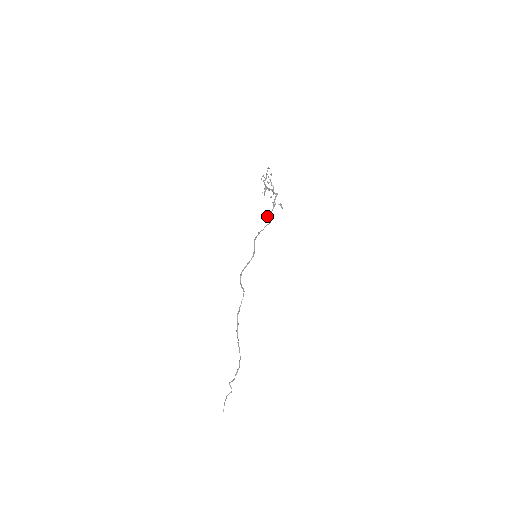
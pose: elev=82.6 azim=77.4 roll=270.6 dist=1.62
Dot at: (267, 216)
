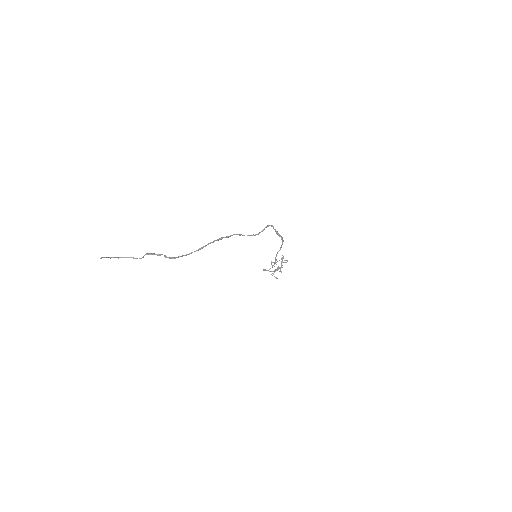
Dot at: (265, 269)
